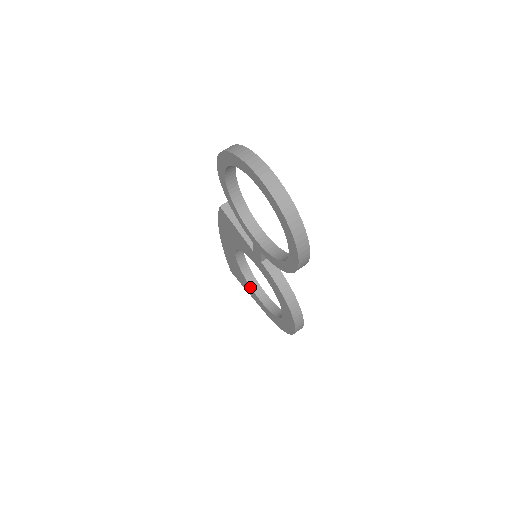
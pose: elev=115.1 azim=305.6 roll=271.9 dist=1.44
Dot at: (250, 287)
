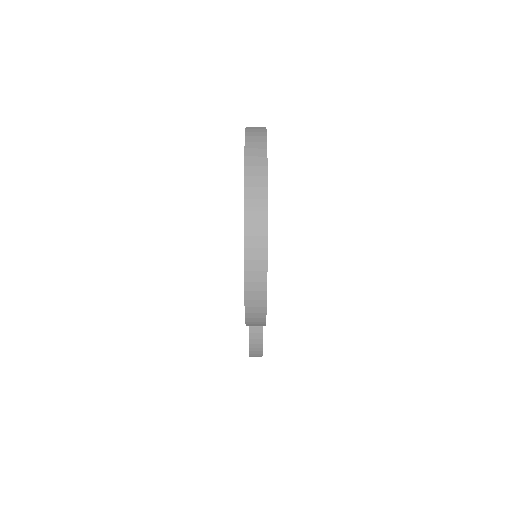
Dot at: occluded
